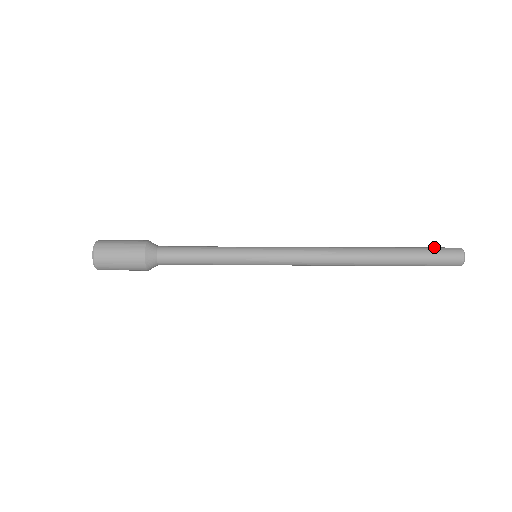
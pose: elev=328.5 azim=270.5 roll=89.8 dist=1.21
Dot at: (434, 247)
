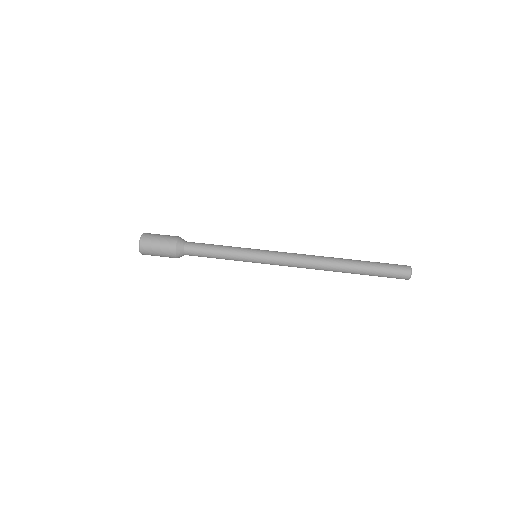
Dot at: (390, 267)
